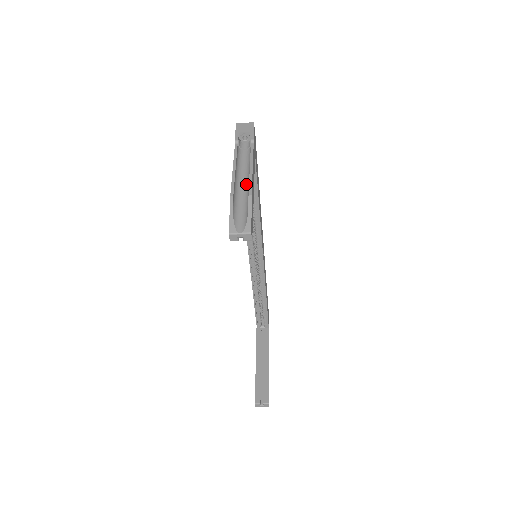
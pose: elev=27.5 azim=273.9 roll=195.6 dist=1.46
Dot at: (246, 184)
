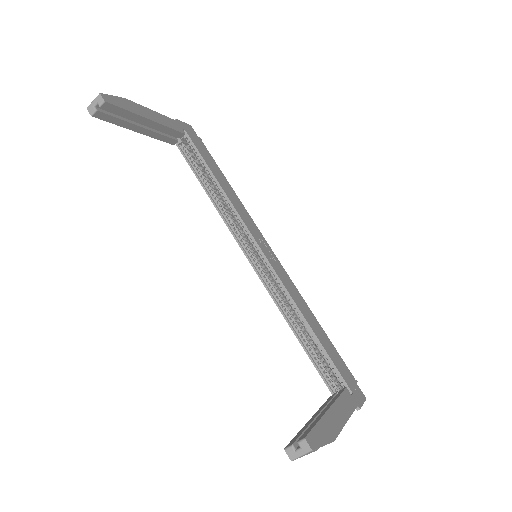
Dot at: occluded
